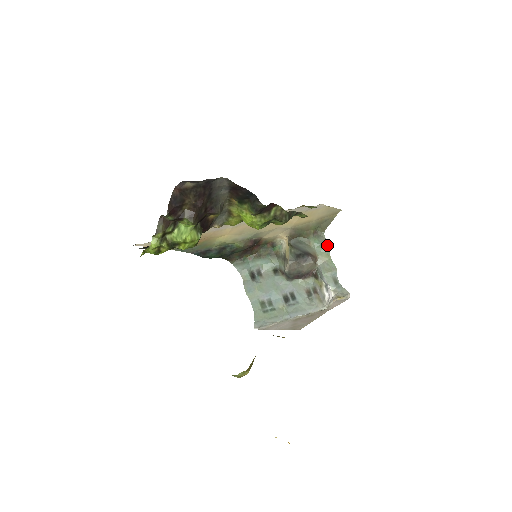
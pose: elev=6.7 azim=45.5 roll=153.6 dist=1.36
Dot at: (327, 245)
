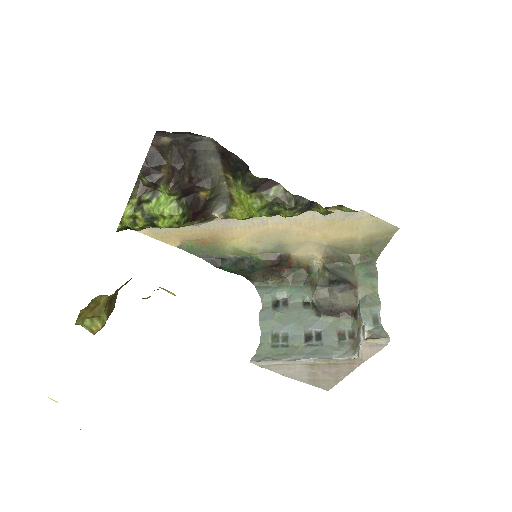
Dot at: (376, 274)
